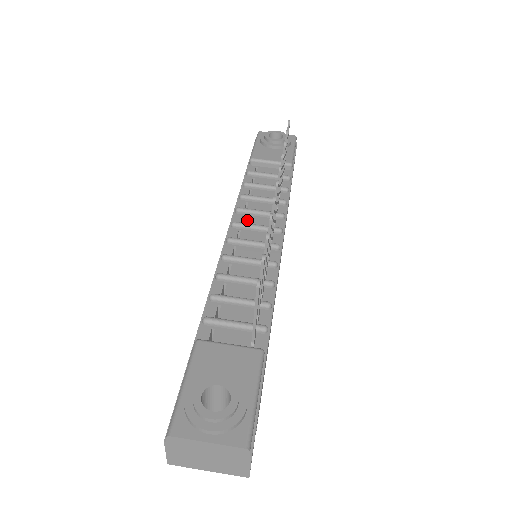
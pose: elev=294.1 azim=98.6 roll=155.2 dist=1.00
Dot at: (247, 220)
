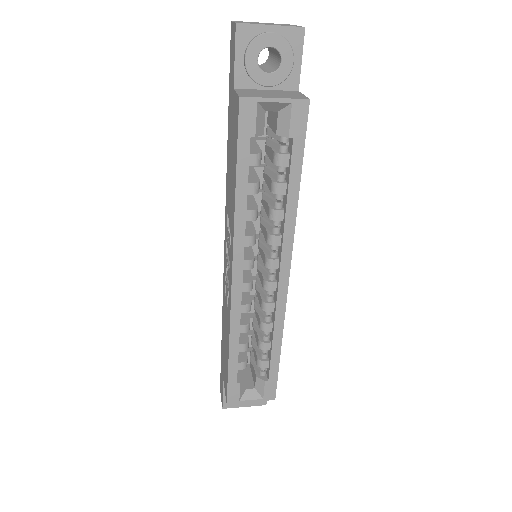
Dot at: occluded
